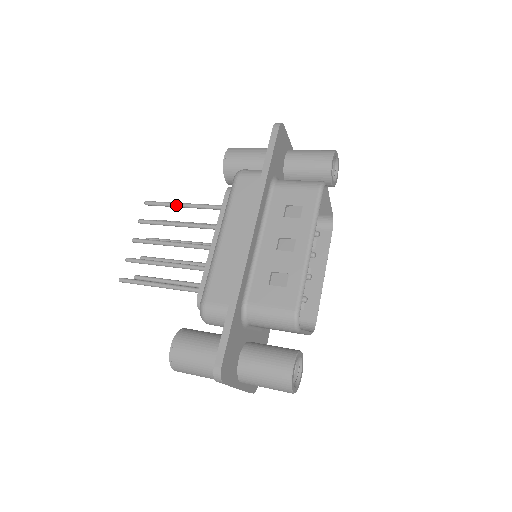
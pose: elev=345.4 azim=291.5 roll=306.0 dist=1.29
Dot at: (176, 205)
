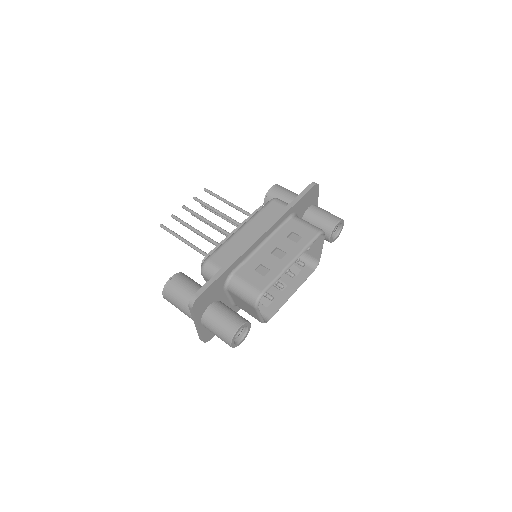
Dot at: (223, 200)
